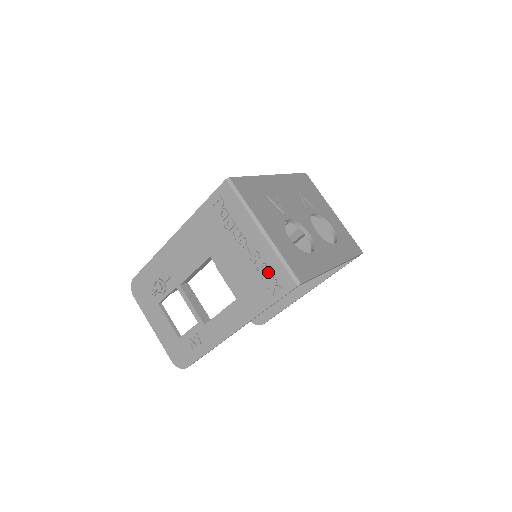
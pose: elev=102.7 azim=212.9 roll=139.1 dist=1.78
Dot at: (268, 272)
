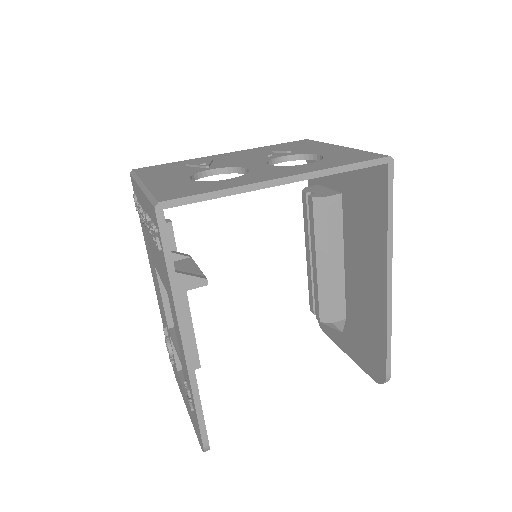
Dot at: (150, 224)
